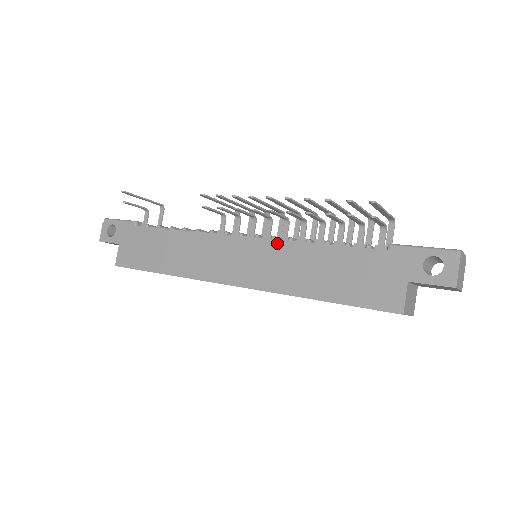
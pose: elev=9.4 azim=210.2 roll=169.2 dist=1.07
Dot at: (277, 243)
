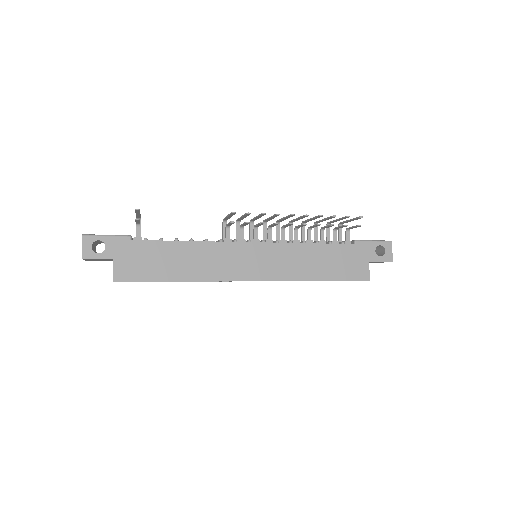
Dot at: (283, 245)
